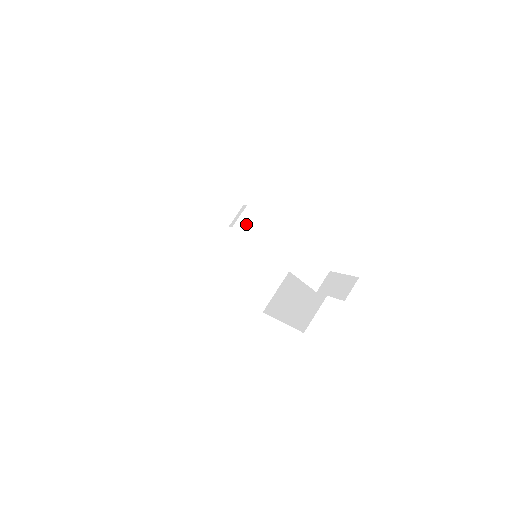
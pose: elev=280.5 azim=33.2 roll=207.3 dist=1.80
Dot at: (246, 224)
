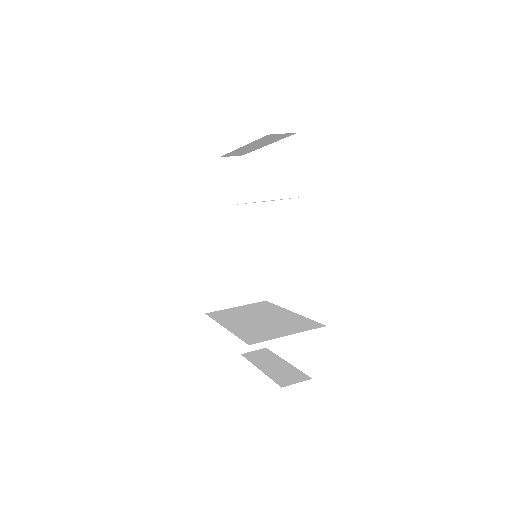
Dot at: occluded
